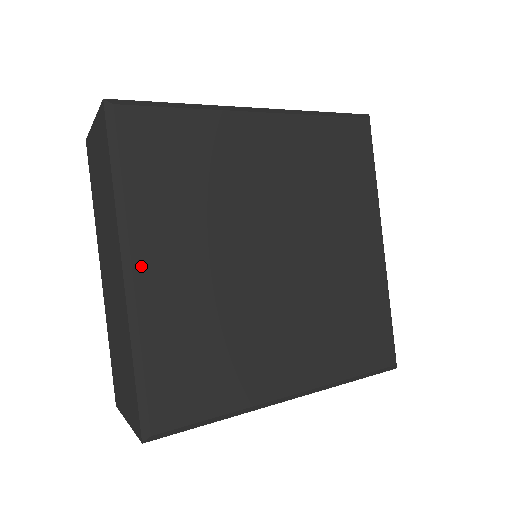
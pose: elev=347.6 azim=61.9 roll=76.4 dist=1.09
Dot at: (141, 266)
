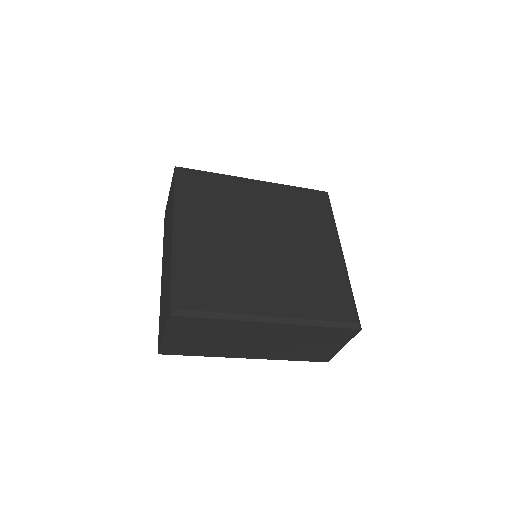
Dot at: (183, 229)
